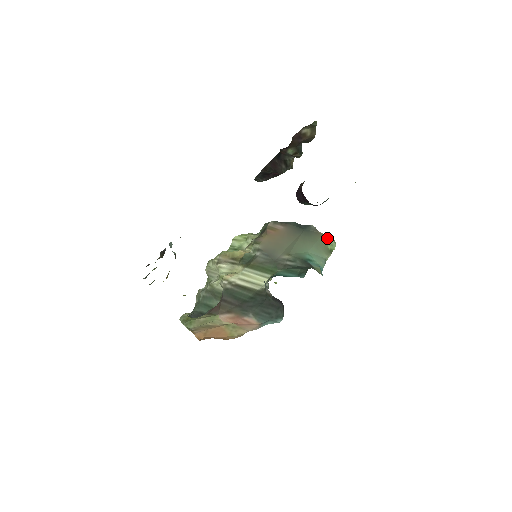
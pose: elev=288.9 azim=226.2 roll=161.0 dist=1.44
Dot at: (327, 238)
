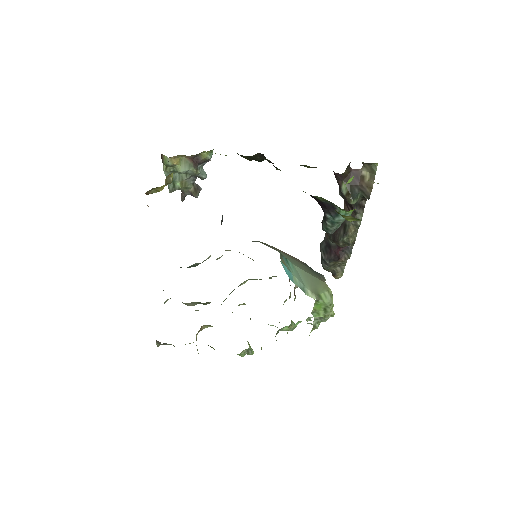
Dot at: (326, 288)
